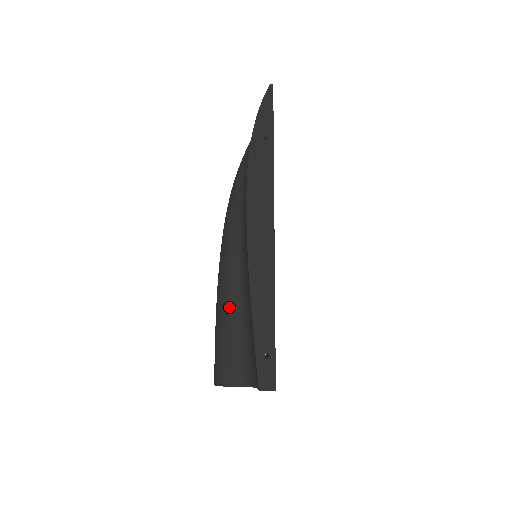
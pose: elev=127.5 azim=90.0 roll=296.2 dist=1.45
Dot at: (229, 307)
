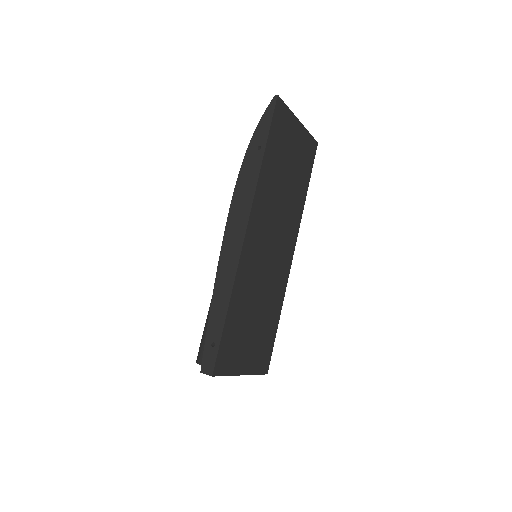
Dot at: occluded
